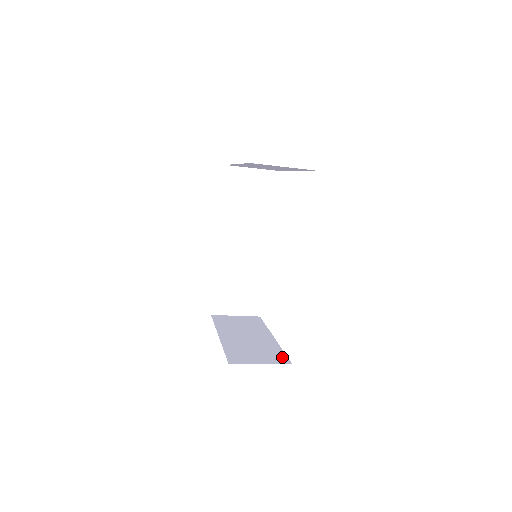
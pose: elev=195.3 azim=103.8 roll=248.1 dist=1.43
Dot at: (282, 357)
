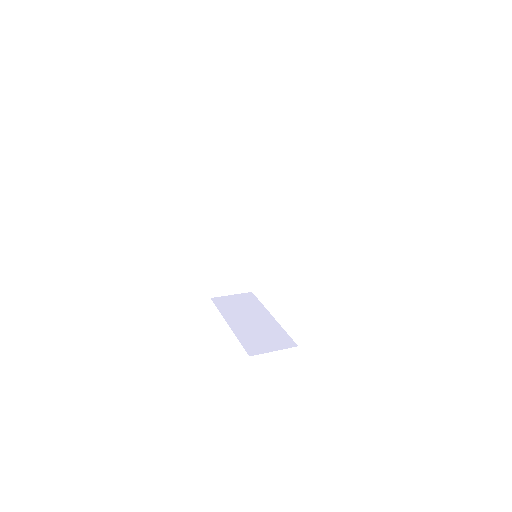
Dot at: (287, 339)
